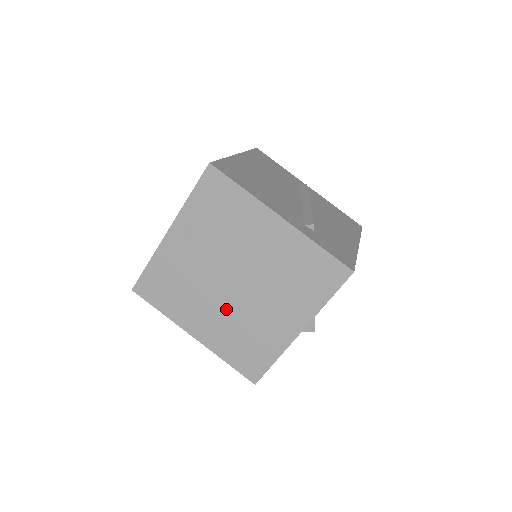
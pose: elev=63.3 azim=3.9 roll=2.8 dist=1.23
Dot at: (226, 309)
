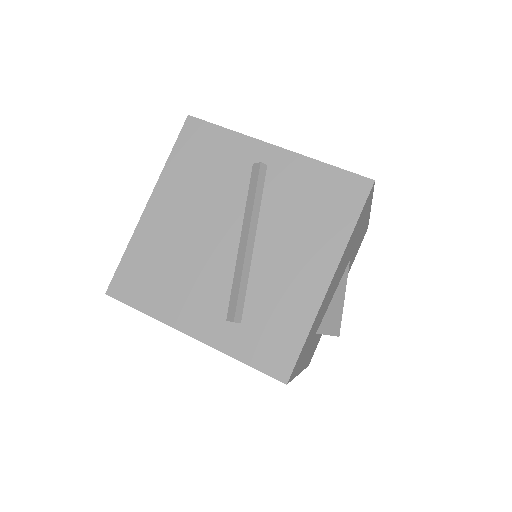
Dot at: occluded
